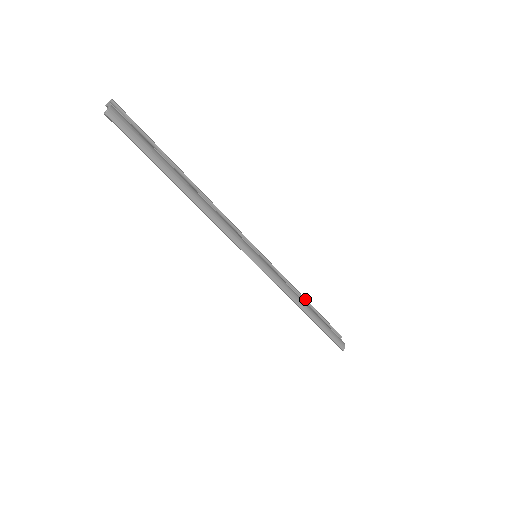
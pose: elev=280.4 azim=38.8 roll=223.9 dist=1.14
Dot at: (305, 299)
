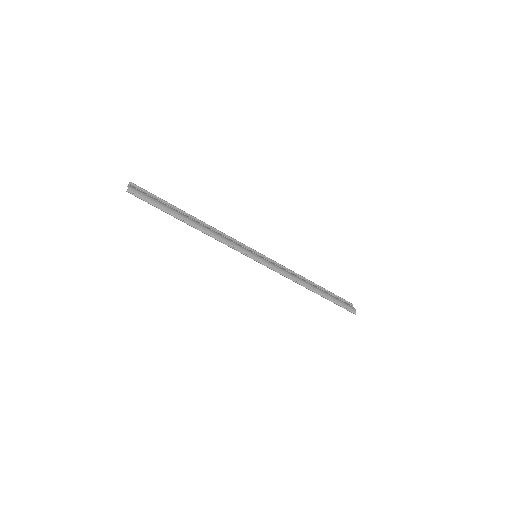
Dot at: (309, 280)
